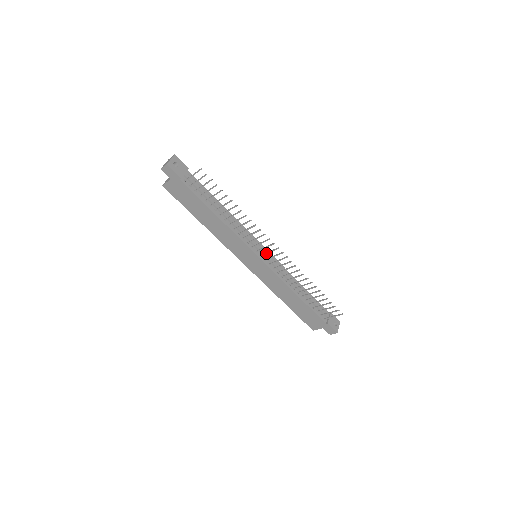
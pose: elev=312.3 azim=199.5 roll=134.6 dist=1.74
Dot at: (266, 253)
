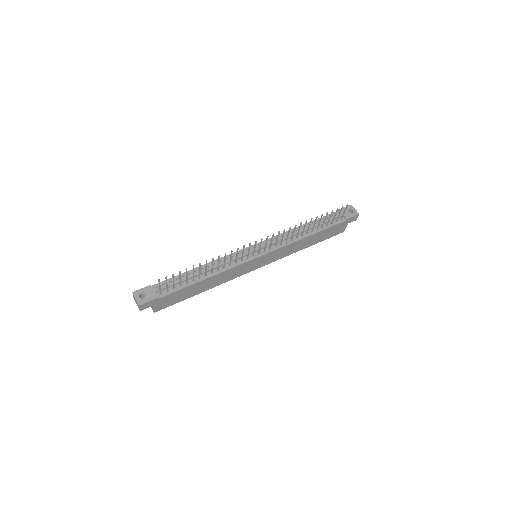
Dot at: (259, 249)
